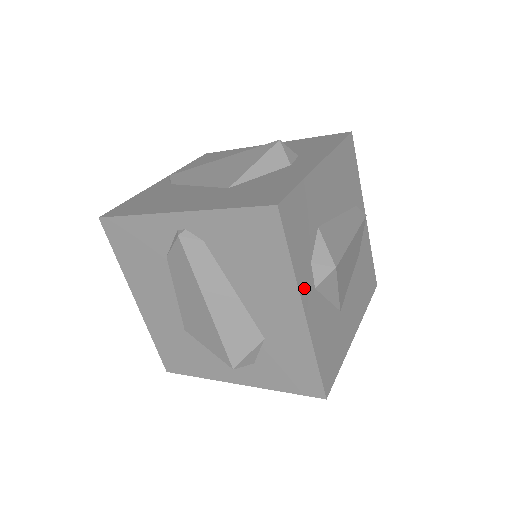
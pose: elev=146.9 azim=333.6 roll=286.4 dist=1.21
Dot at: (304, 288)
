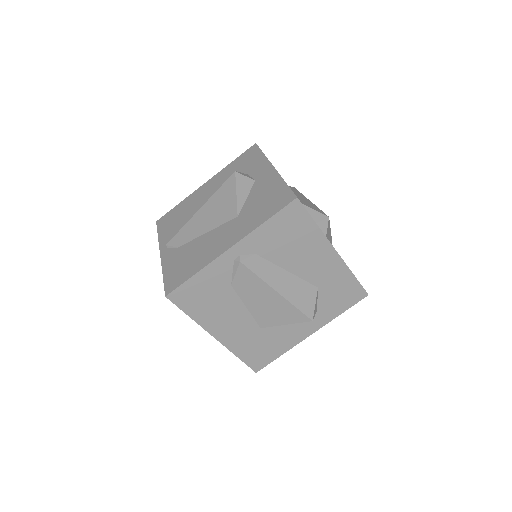
Dot at: occluded
